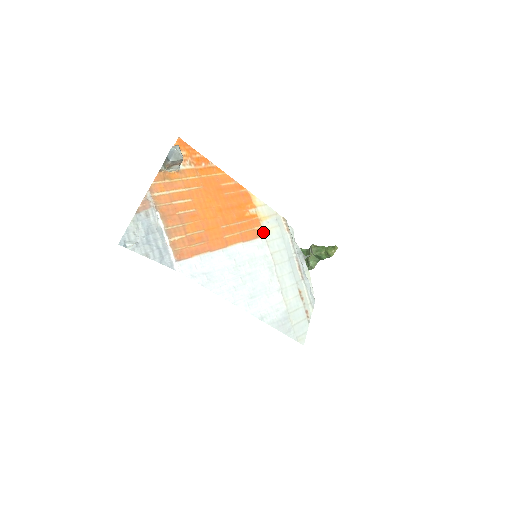
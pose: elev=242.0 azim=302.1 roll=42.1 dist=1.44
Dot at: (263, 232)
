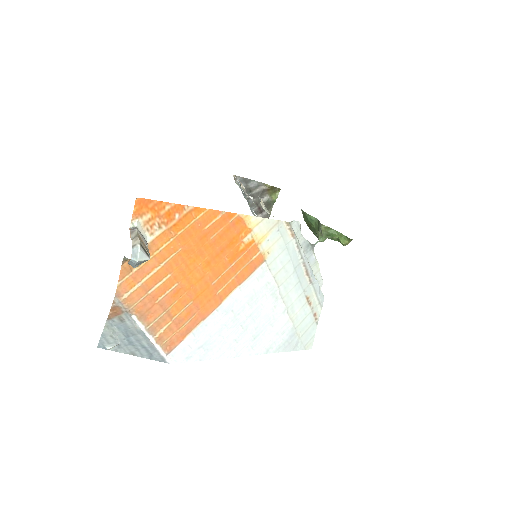
Dot at: (263, 257)
